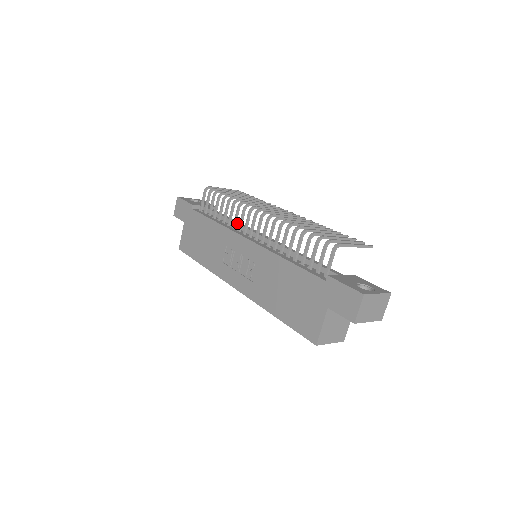
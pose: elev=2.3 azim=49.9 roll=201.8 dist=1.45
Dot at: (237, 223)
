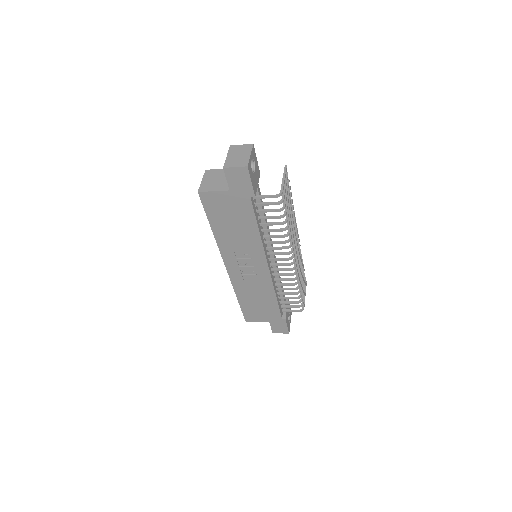
Dot at: occluded
